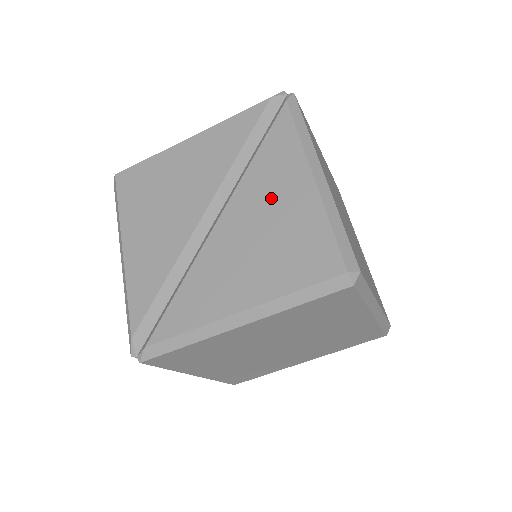
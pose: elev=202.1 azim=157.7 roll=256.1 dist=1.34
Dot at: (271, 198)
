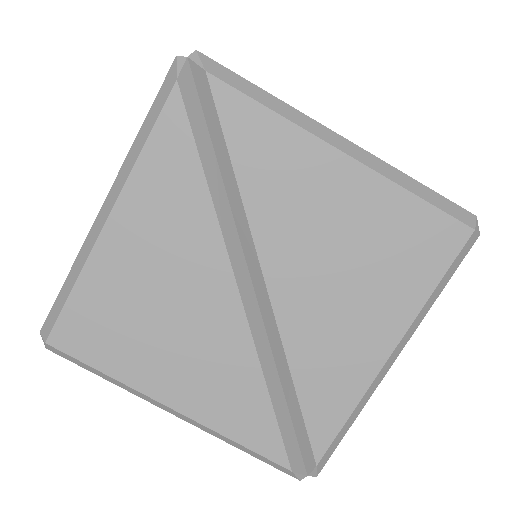
Dot at: (312, 215)
